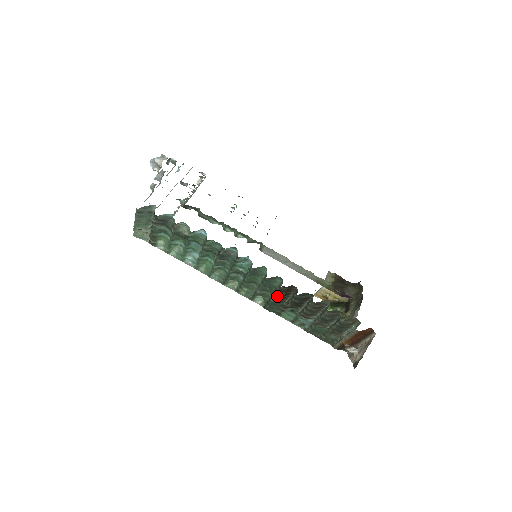
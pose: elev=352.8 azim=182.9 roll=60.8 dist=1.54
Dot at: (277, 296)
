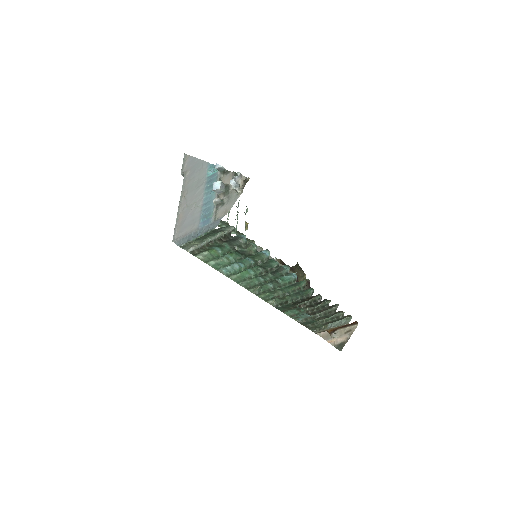
Dot at: (300, 301)
